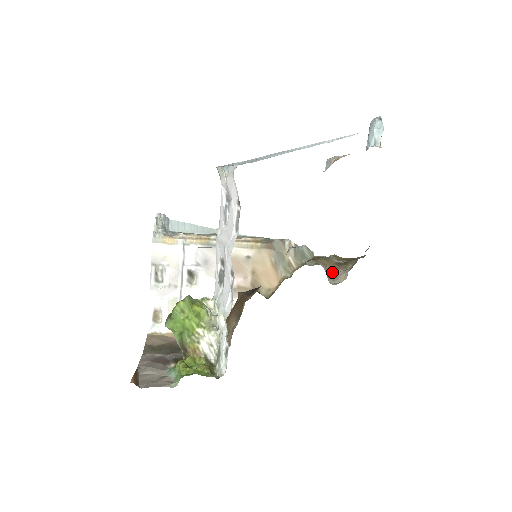
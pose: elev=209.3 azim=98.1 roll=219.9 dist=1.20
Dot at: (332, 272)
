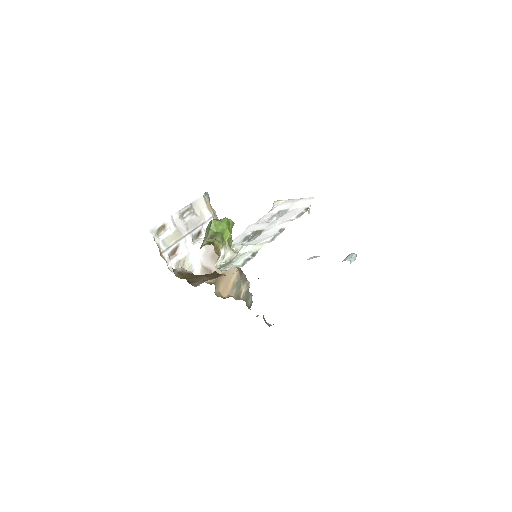
Dot at: (263, 317)
